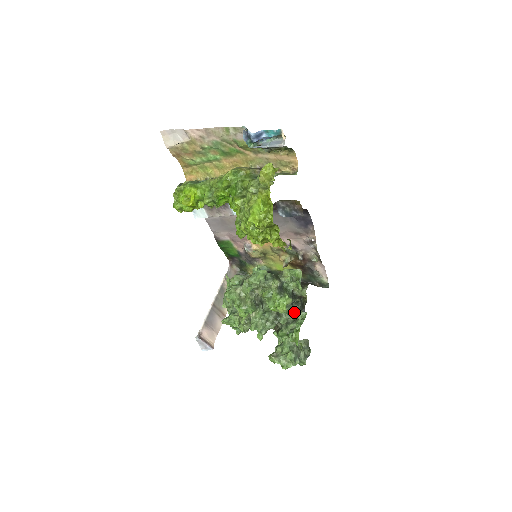
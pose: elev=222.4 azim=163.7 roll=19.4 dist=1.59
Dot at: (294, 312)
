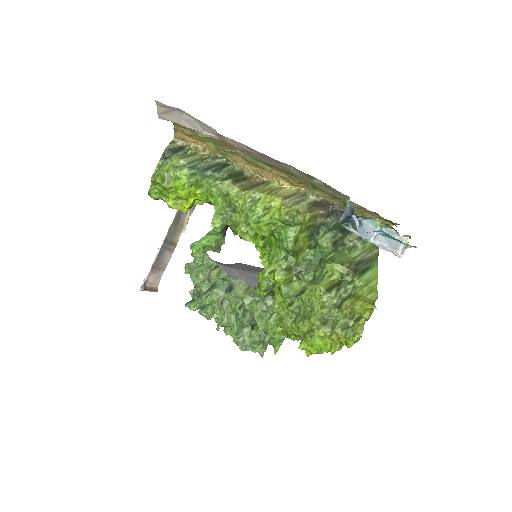
Dot at: occluded
